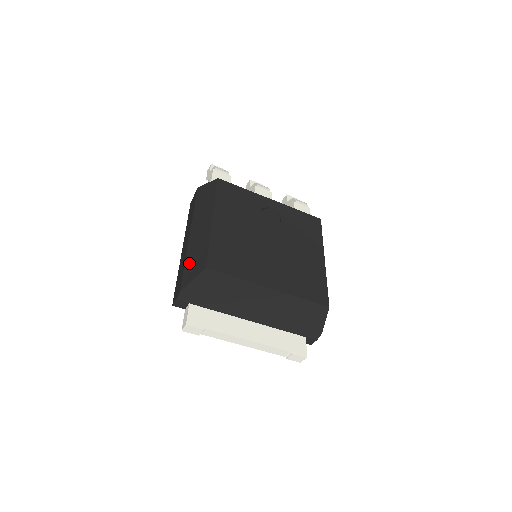
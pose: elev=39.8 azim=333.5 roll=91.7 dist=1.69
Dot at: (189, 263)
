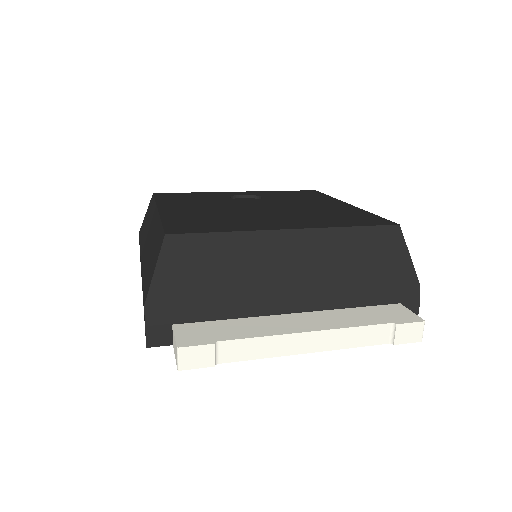
Dot at: (146, 271)
